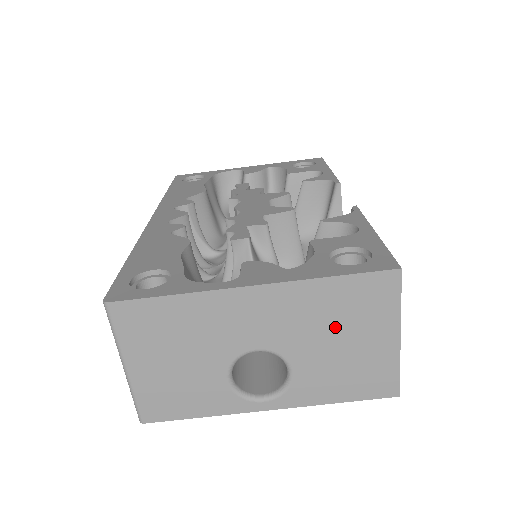
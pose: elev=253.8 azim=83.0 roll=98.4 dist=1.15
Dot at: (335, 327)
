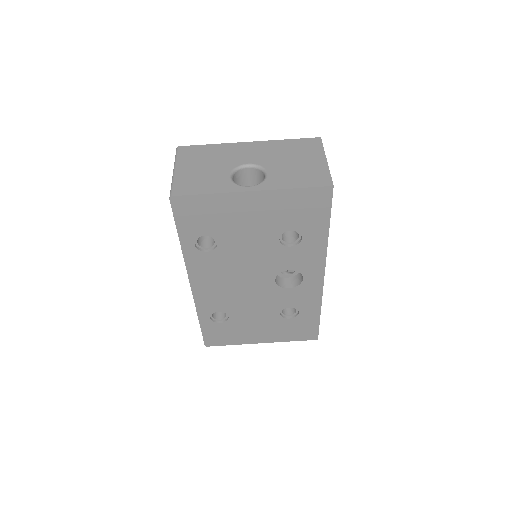
Dot at: (291, 156)
